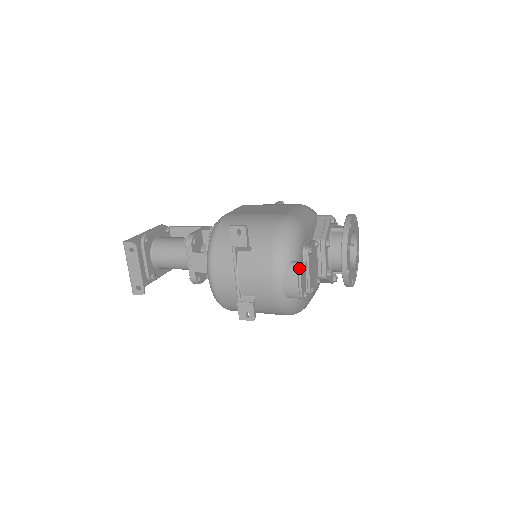
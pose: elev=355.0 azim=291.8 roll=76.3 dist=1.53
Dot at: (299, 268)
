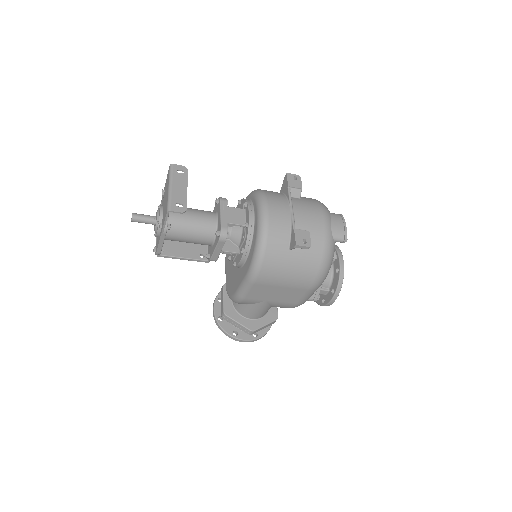
Dot at: (341, 215)
